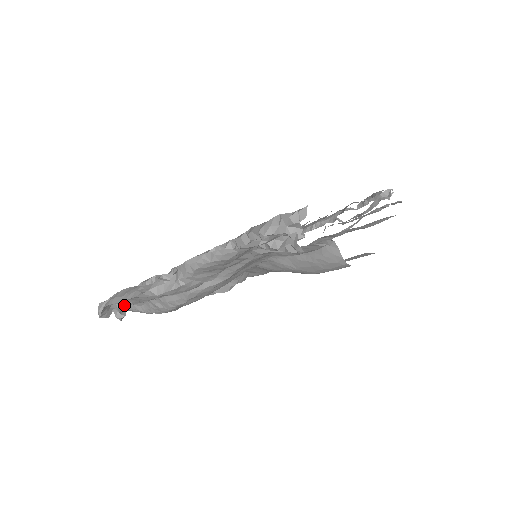
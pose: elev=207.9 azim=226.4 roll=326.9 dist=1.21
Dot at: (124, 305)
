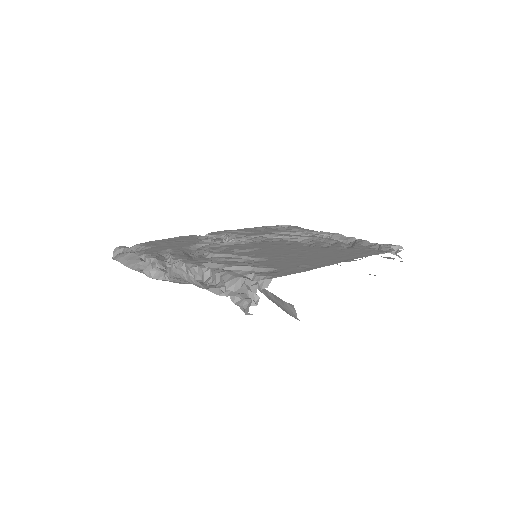
Dot at: occluded
